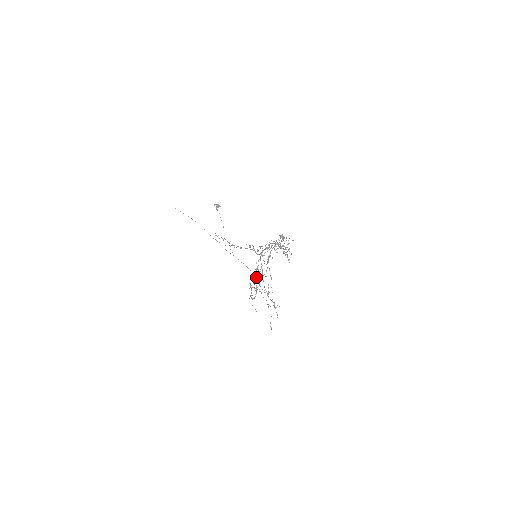
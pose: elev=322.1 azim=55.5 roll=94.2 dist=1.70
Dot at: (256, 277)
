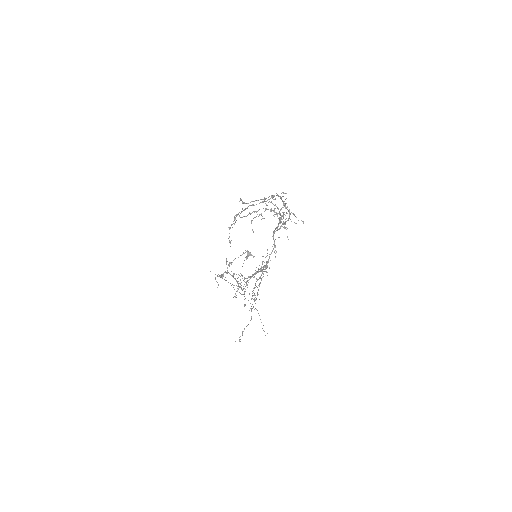
Dot at: occluded
